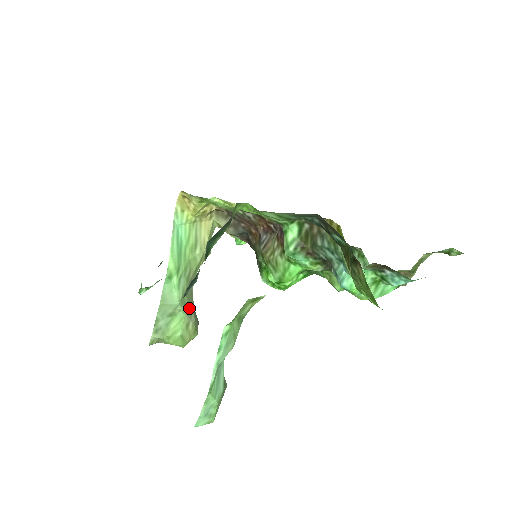
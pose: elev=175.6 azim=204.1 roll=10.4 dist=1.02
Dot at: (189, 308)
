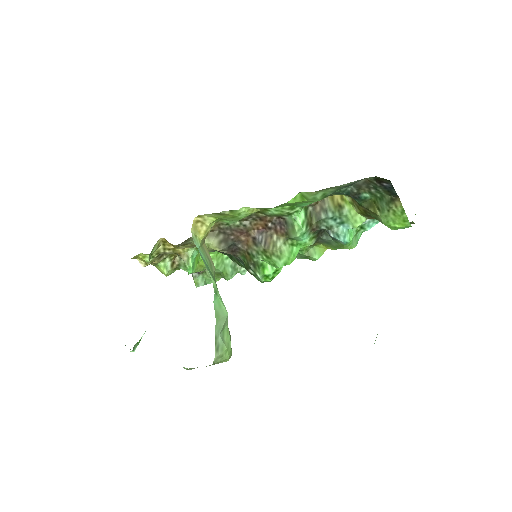
Dot at: occluded
